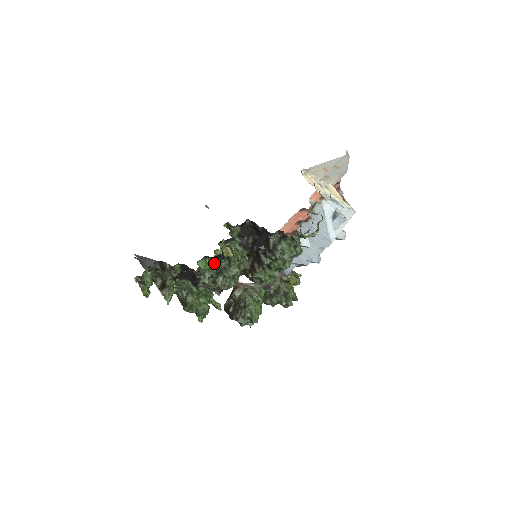
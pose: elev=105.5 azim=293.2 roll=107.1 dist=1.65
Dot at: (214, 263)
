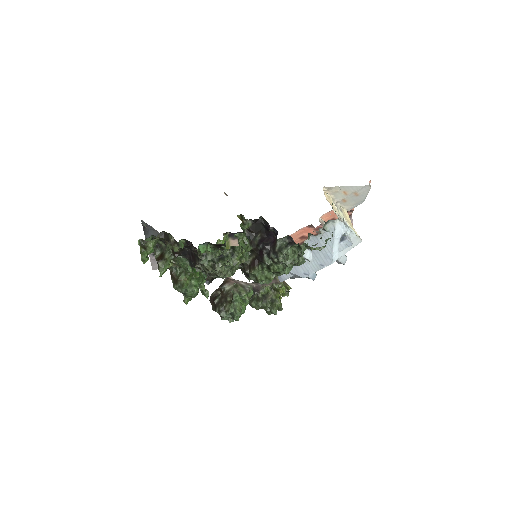
Dot at: (214, 251)
